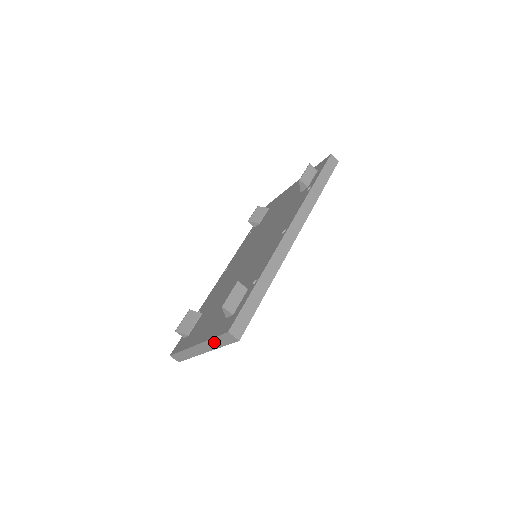
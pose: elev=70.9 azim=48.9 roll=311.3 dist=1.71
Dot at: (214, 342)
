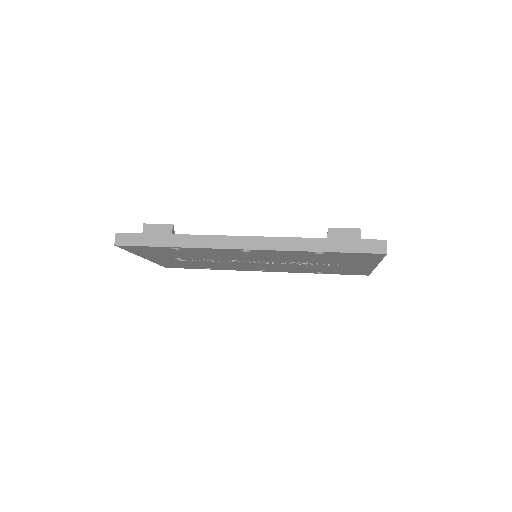
Dot at: occluded
